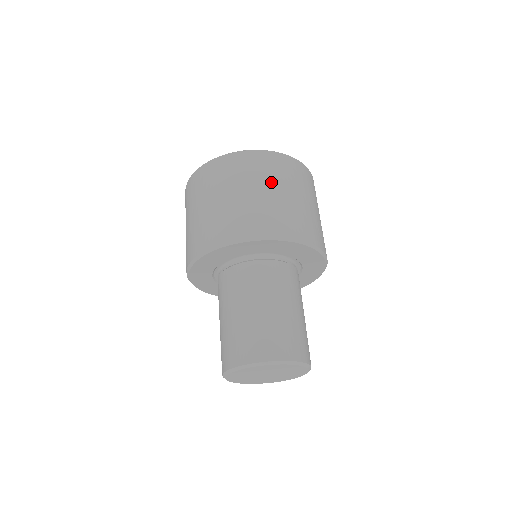
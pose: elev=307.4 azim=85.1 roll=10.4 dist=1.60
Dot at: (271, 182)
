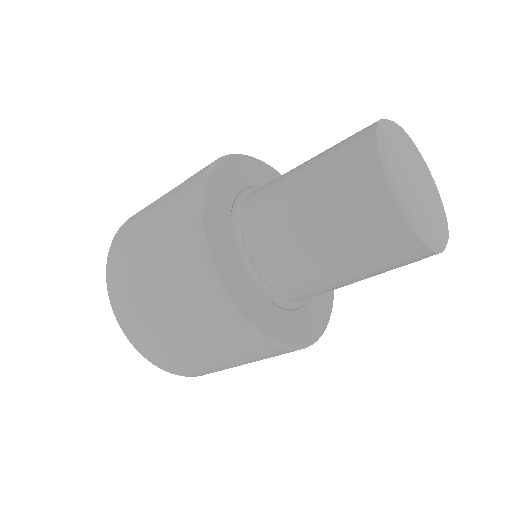
Dot at: occluded
